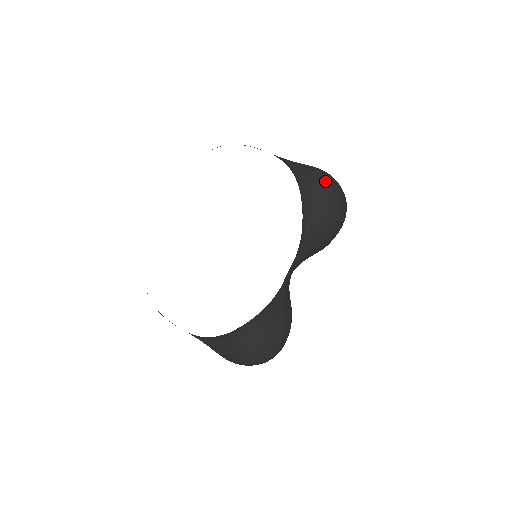
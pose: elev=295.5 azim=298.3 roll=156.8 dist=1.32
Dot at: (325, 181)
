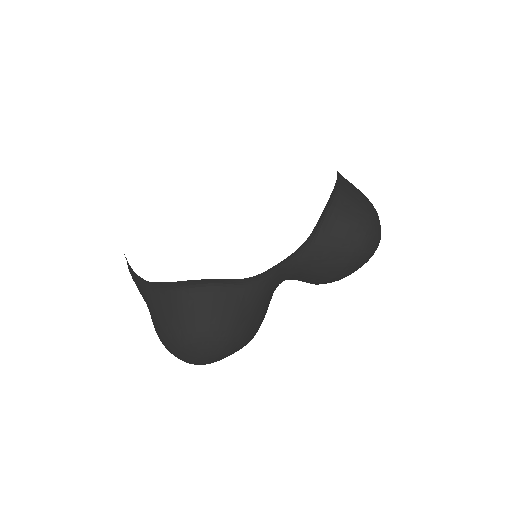
Dot at: (367, 202)
